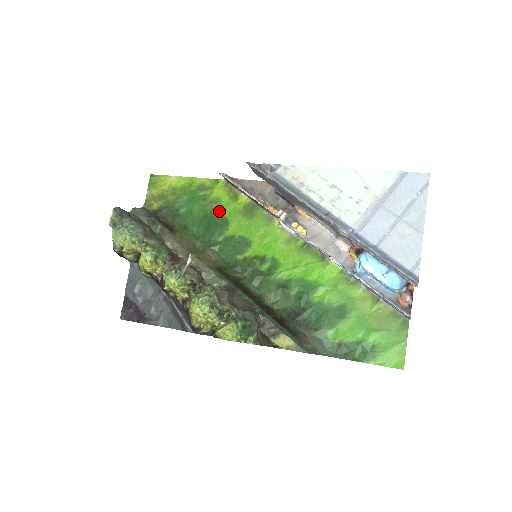
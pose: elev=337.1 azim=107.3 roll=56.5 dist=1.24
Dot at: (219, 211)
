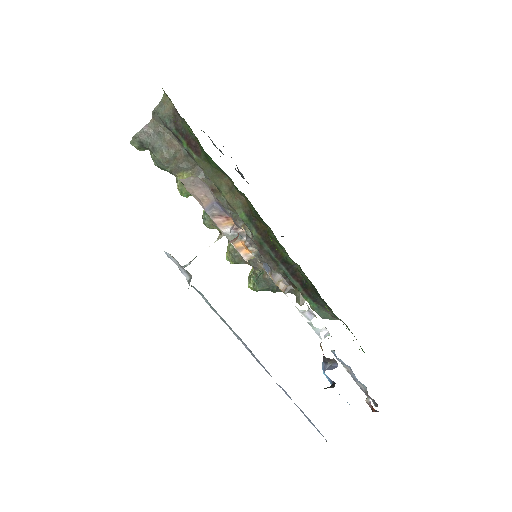
Dot at: occluded
